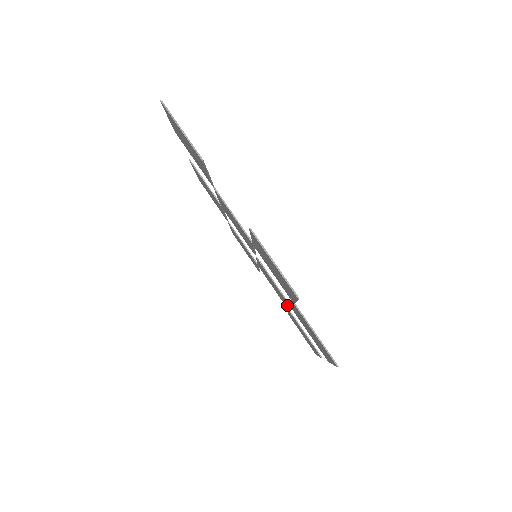
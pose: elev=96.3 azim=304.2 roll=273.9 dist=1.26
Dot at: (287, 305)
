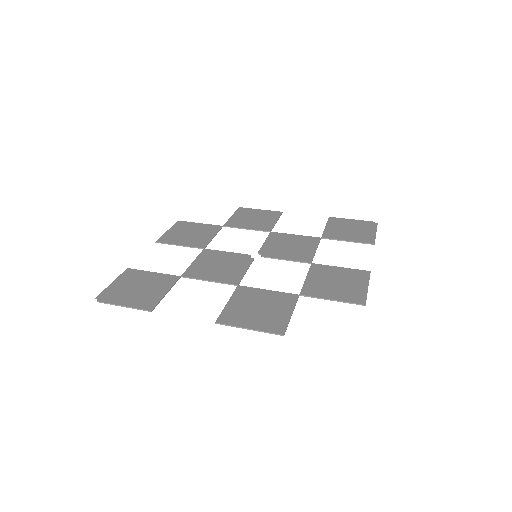
Dot at: (311, 252)
